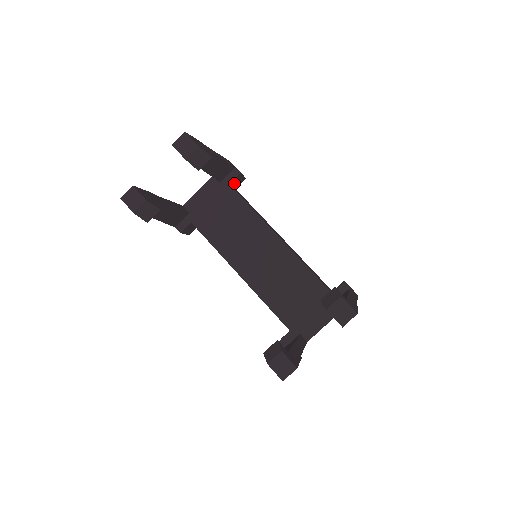
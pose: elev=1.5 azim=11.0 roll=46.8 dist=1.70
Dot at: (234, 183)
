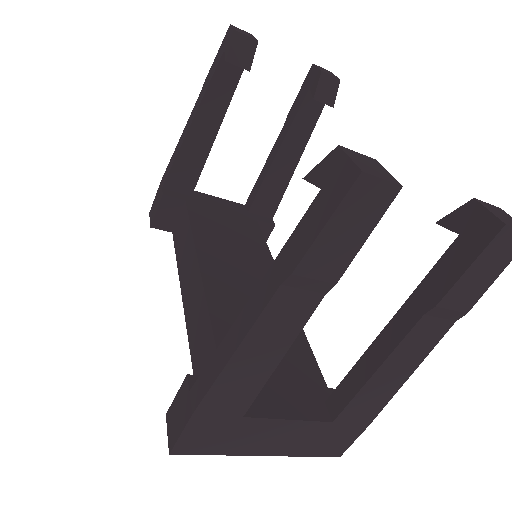
Dot at: occluded
